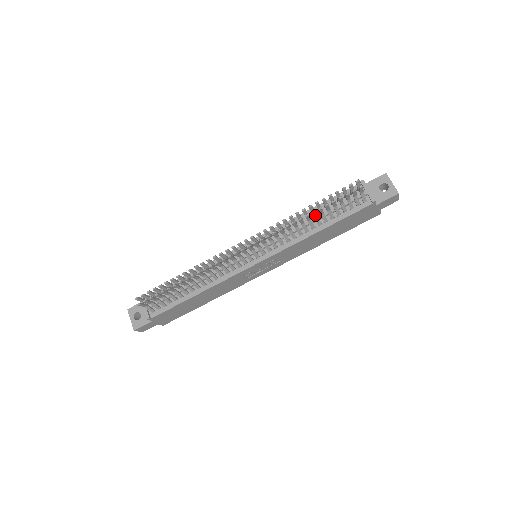
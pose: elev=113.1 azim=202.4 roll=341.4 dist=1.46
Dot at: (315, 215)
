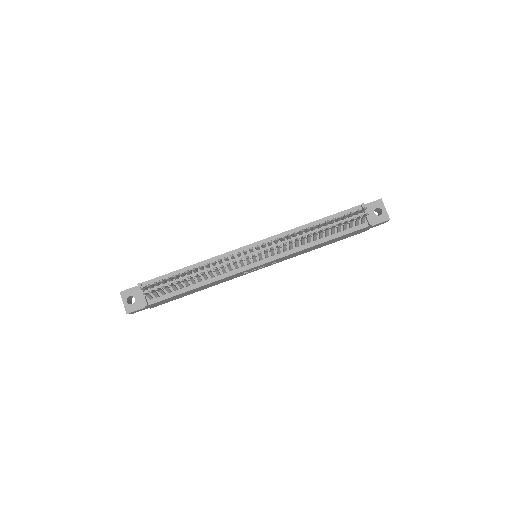
Dot at: (322, 231)
